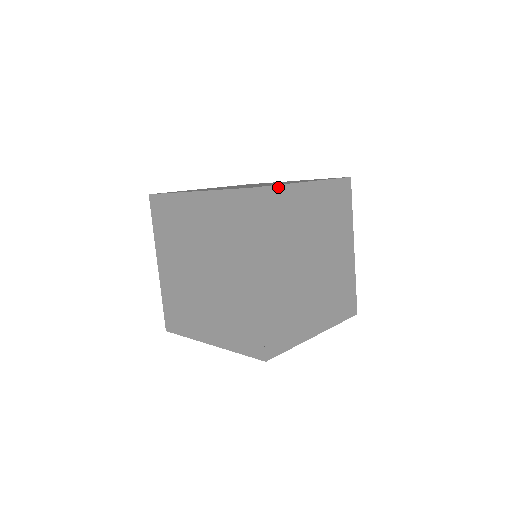
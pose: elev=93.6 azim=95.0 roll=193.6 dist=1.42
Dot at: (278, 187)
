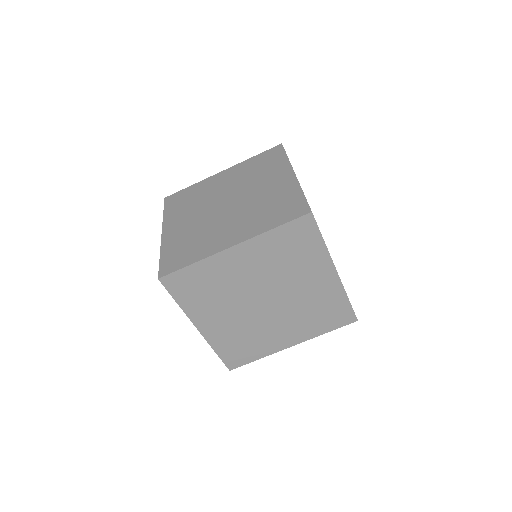
Dot at: (304, 195)
